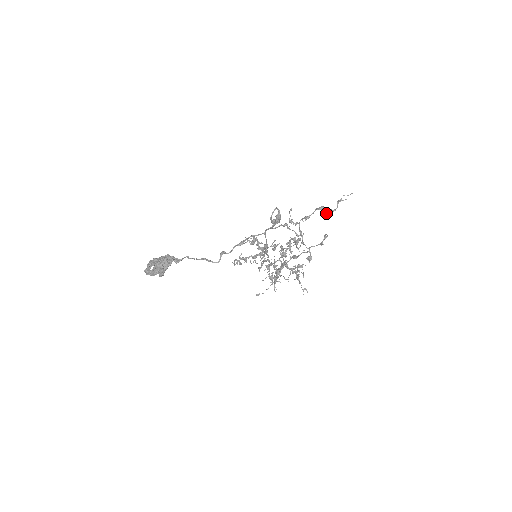
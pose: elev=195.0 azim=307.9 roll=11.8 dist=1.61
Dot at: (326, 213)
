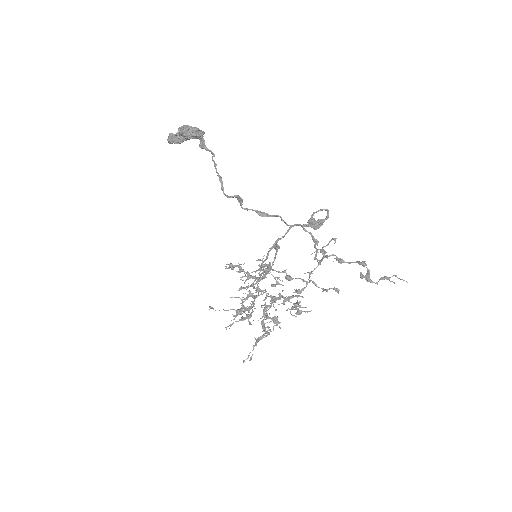
Dot at: (361, 277)
